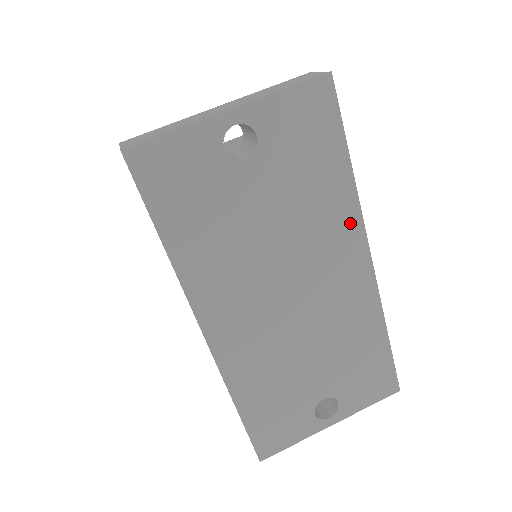
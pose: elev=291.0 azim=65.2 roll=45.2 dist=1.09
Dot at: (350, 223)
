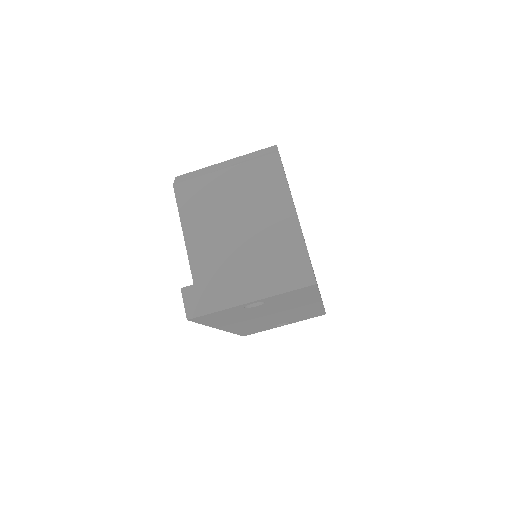
Dot at: (313, 301)
